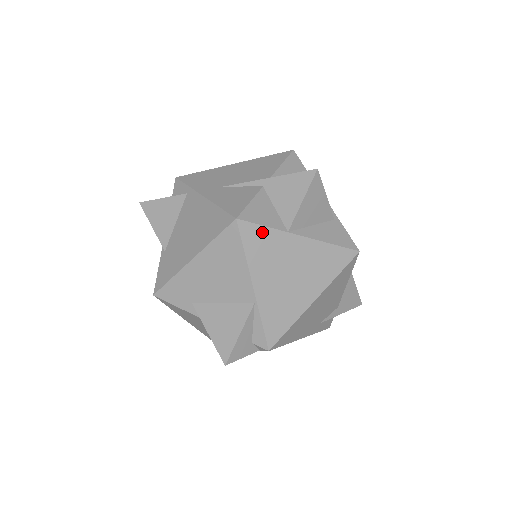
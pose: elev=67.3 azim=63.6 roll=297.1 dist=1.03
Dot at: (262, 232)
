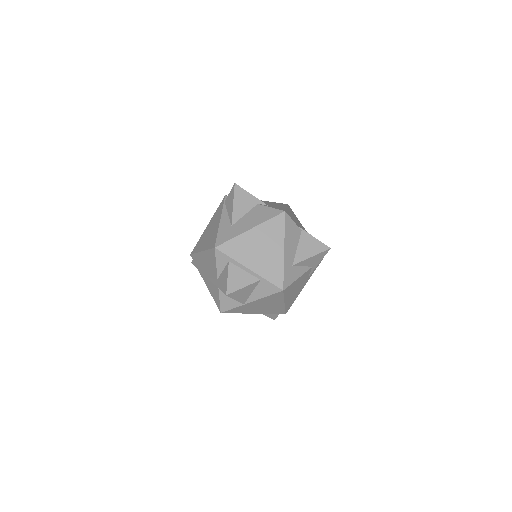
Dot at: (235, 309)
